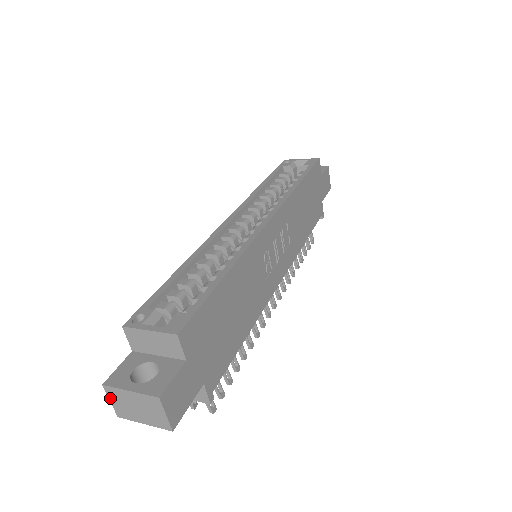
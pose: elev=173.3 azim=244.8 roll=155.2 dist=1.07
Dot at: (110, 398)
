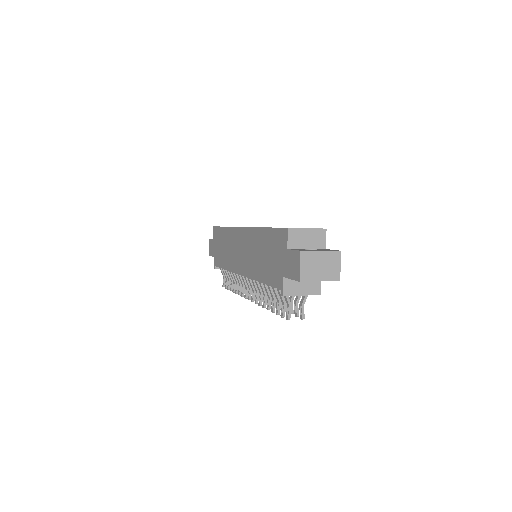
Dot at: (301, 263)
